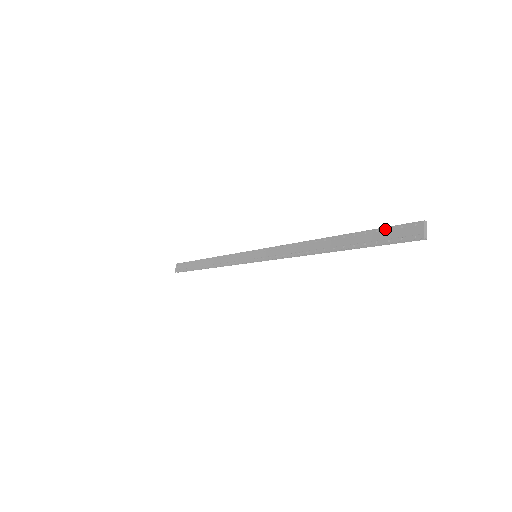
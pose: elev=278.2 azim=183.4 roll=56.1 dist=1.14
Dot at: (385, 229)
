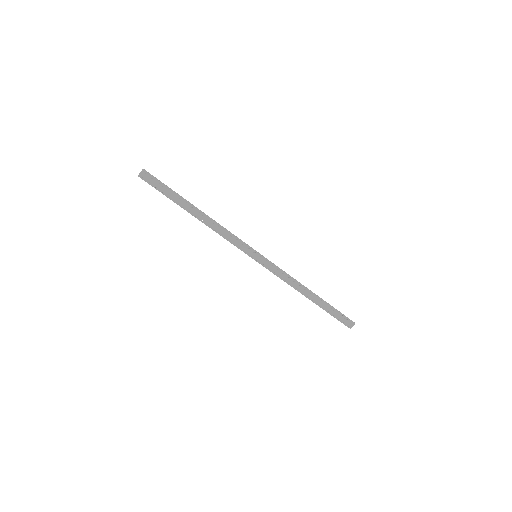
Dot at: (341, 314)
